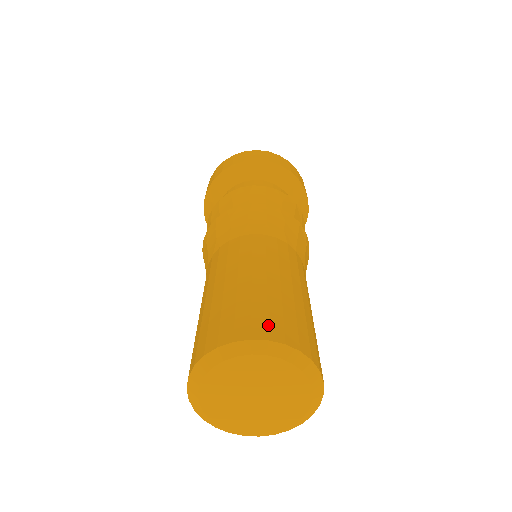
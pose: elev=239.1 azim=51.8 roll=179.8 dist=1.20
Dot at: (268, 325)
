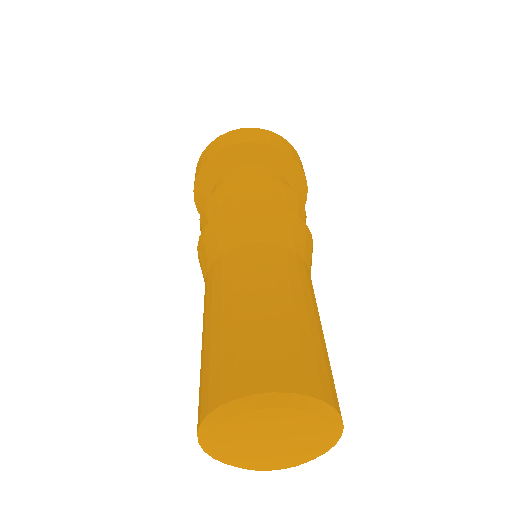
Dot at: (331, 388)
